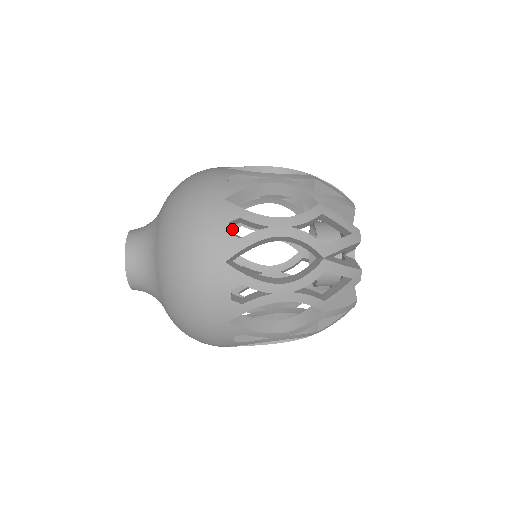
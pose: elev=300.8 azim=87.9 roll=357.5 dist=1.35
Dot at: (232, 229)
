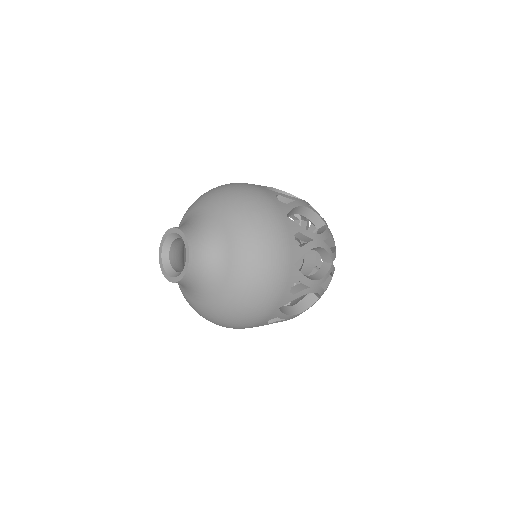
Dot at: occluded
